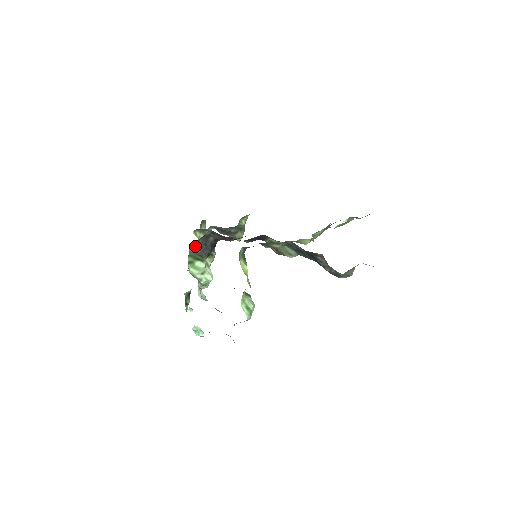
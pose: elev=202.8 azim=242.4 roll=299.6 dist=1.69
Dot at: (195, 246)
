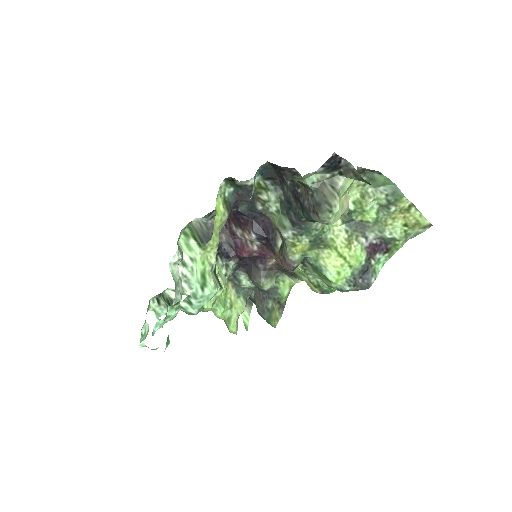
Dot at: (201, 226)
